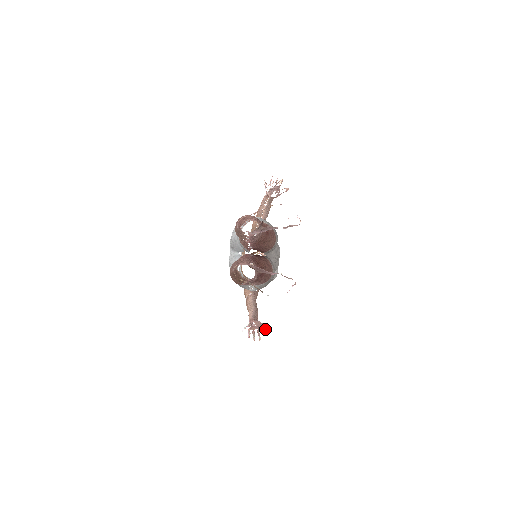
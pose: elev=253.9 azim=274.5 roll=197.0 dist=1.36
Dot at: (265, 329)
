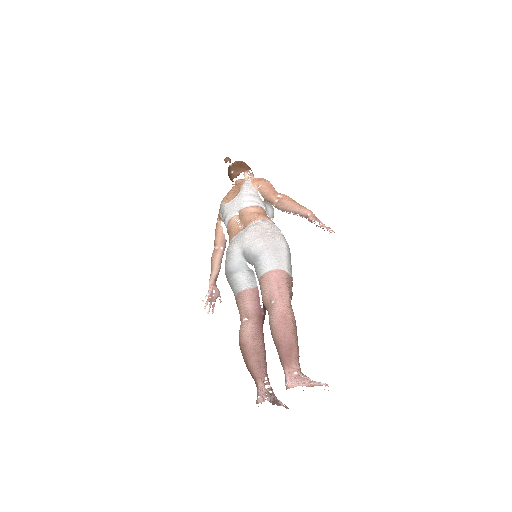
Dot at: (219, 299)
